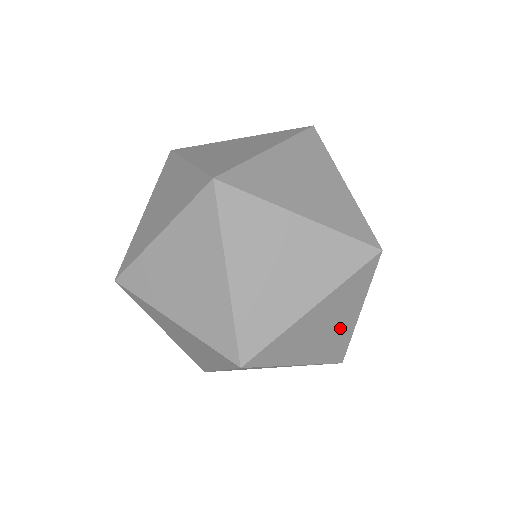
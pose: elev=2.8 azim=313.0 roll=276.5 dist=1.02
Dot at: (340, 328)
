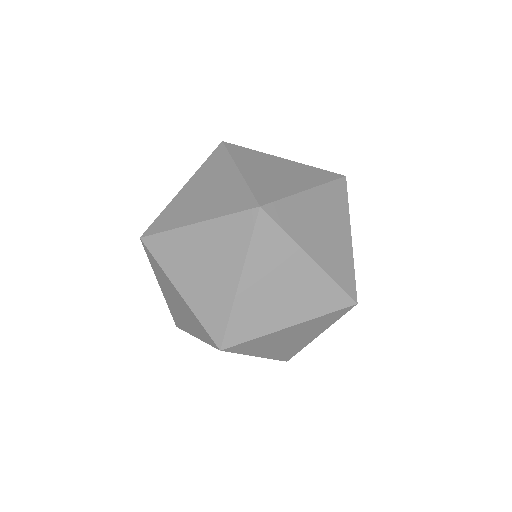
Dot at: (219, 282)
